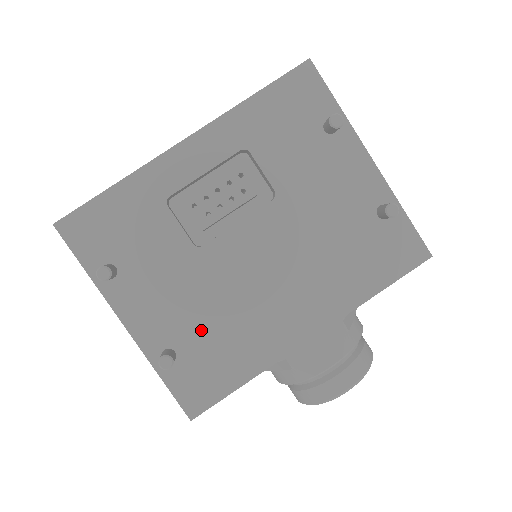
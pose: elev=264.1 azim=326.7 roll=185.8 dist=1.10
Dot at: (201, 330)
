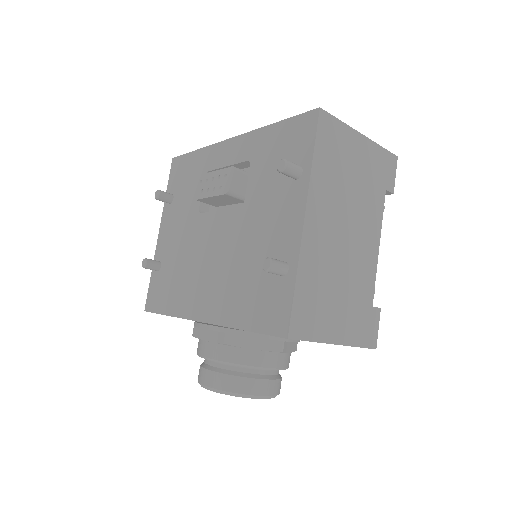
Dot at: (173, 264)
